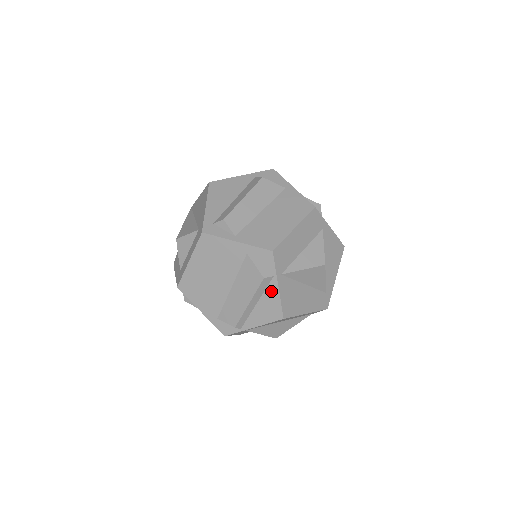
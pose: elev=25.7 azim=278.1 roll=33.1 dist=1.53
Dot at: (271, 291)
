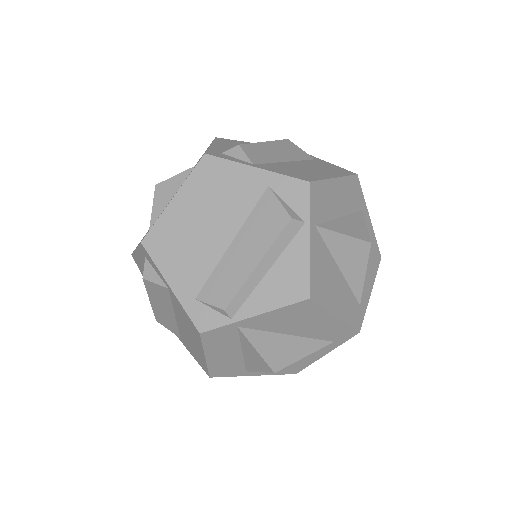
Dot at: (296, 248)
